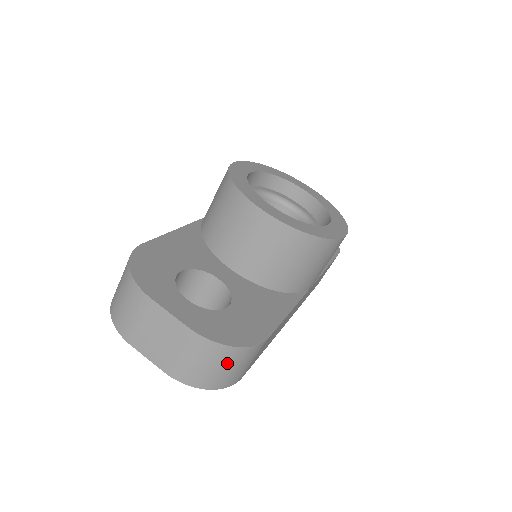
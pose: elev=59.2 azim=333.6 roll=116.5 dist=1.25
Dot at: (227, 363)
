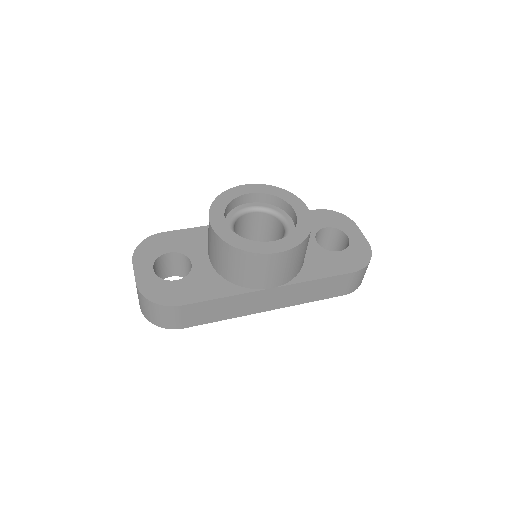
Dot at: (154, 311)
